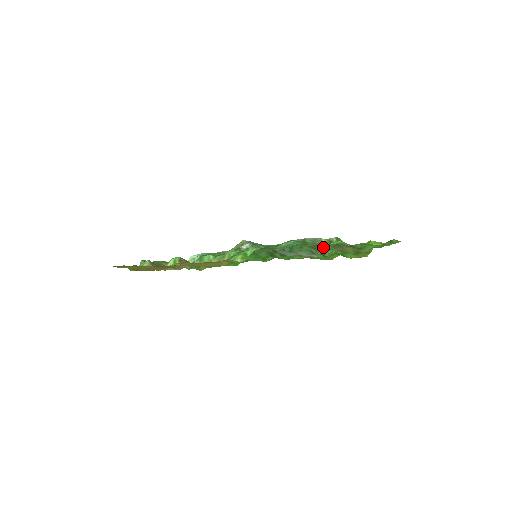
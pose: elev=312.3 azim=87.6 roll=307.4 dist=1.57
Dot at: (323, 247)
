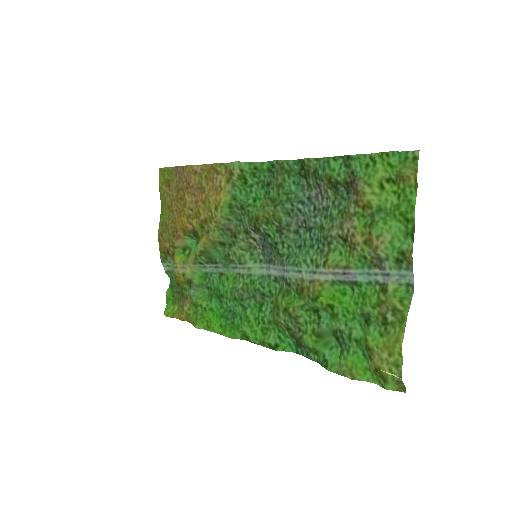
Dot at: (329, 230)
